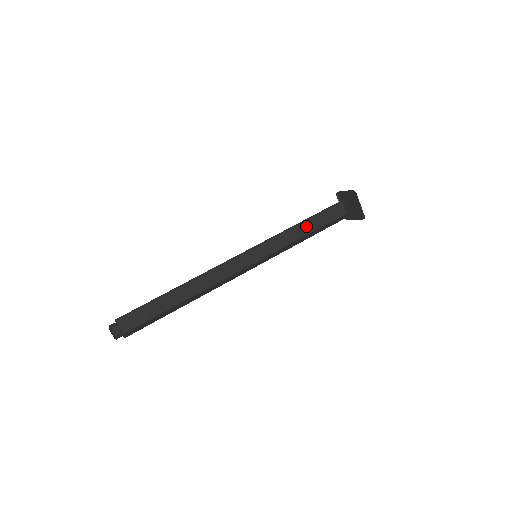
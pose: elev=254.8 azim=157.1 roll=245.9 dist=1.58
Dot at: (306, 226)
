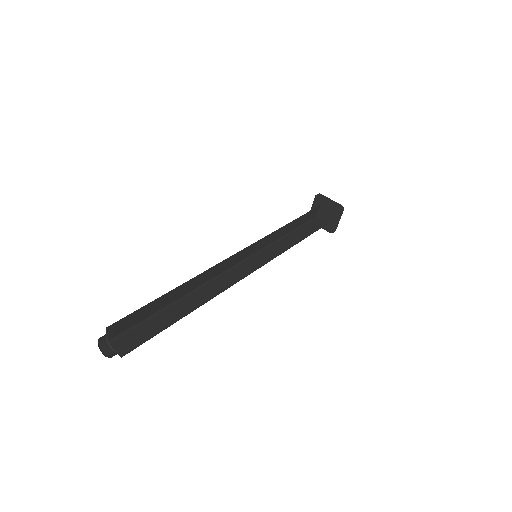
Dot at: (295, 237)
